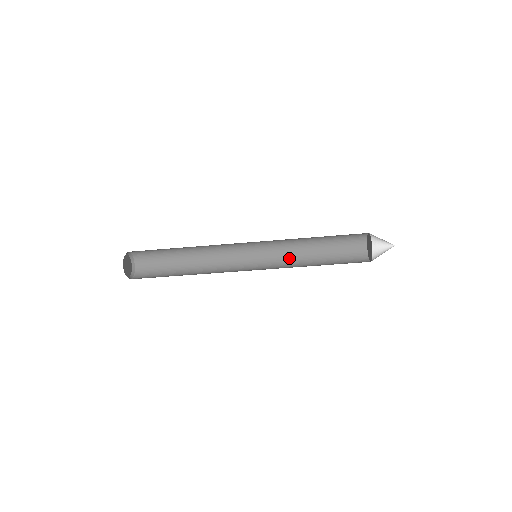
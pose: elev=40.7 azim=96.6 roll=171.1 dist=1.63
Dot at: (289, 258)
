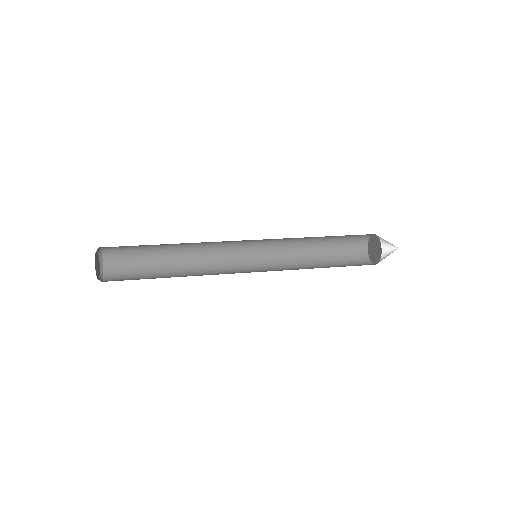
Dot at: (288, 258)
